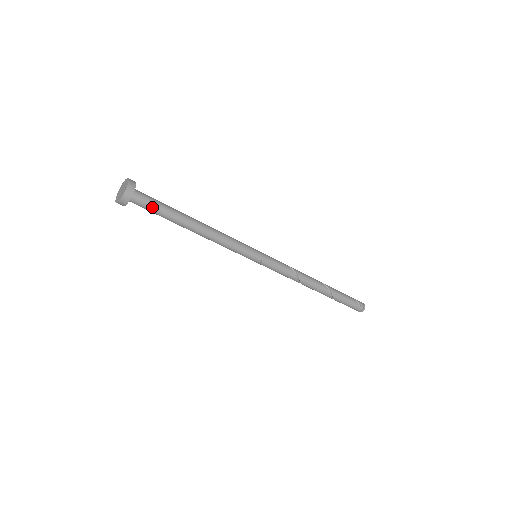
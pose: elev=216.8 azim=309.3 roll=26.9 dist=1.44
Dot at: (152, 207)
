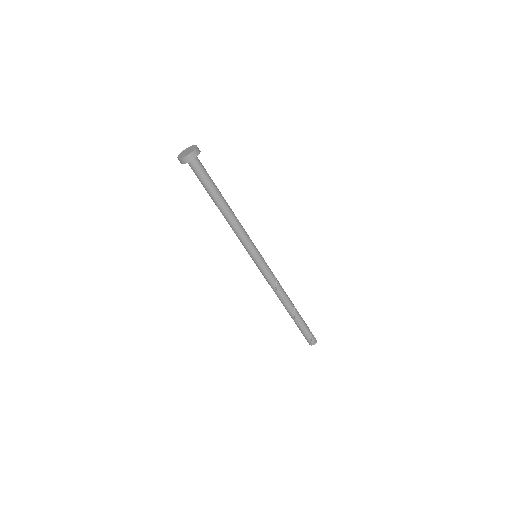
Dot at: (199, 177)
